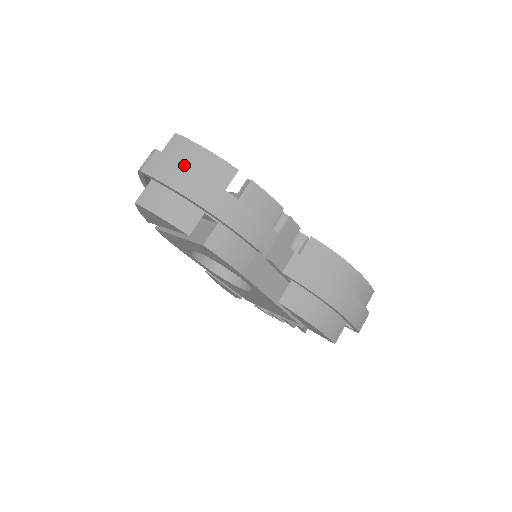
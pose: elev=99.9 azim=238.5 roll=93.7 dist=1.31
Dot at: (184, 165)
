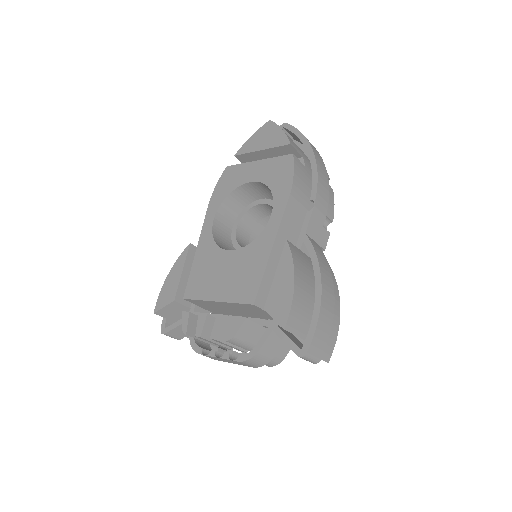
Dot at: occluded
